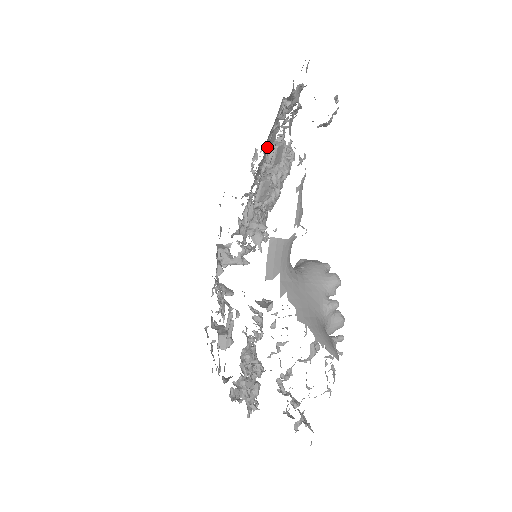
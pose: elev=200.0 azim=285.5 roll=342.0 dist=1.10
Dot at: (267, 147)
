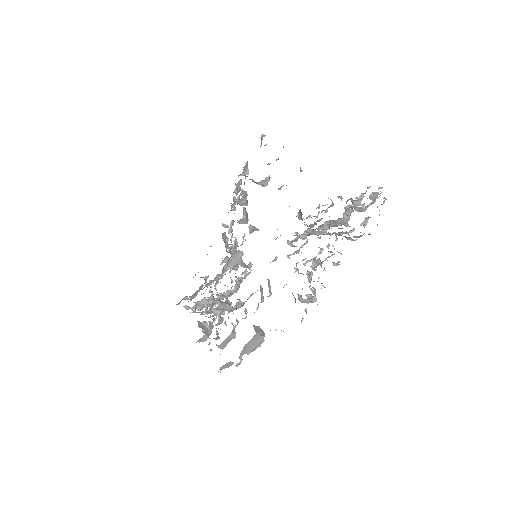
Dot at: occluded
